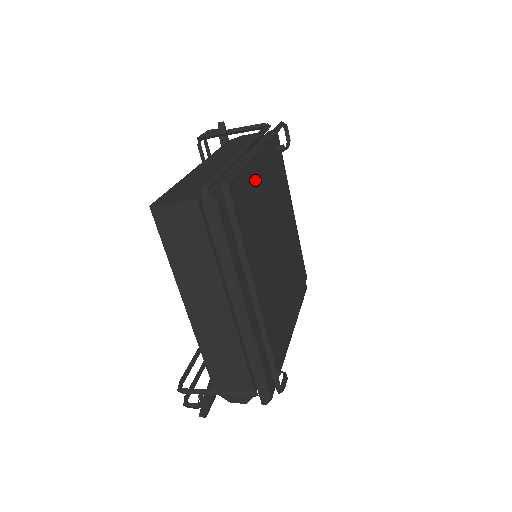
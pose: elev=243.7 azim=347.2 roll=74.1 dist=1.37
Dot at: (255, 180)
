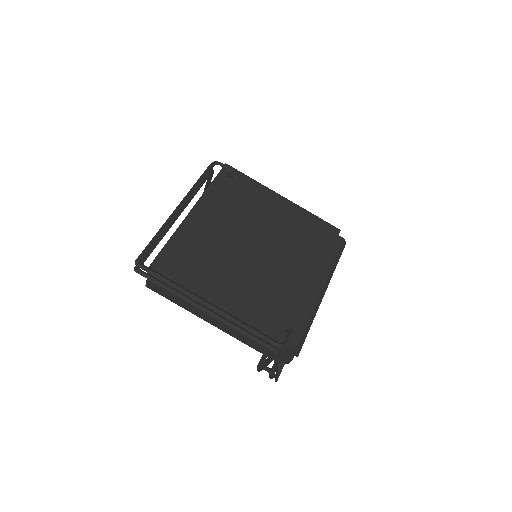
Dot at: (201, 221)
